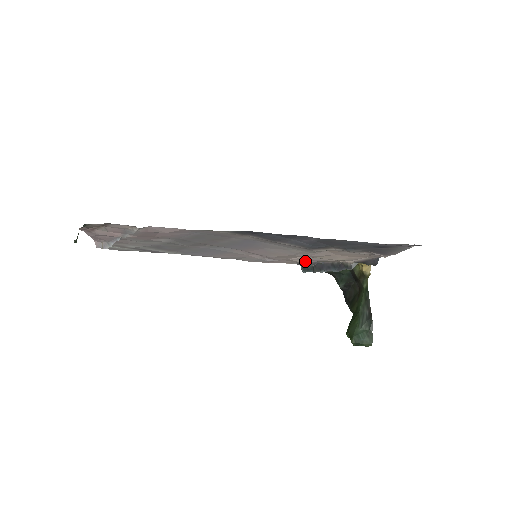
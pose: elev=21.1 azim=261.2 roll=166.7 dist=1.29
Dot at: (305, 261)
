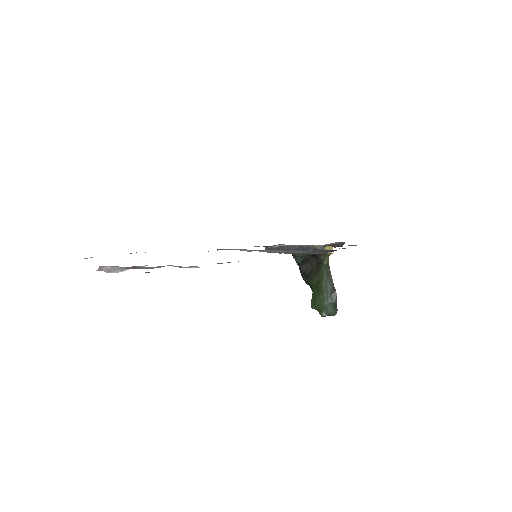
Dot at: occluded
